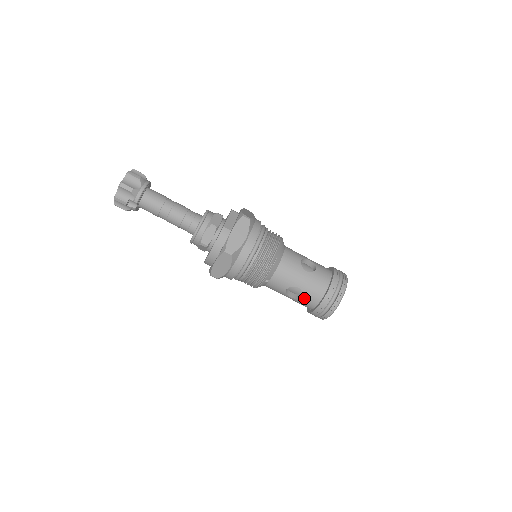
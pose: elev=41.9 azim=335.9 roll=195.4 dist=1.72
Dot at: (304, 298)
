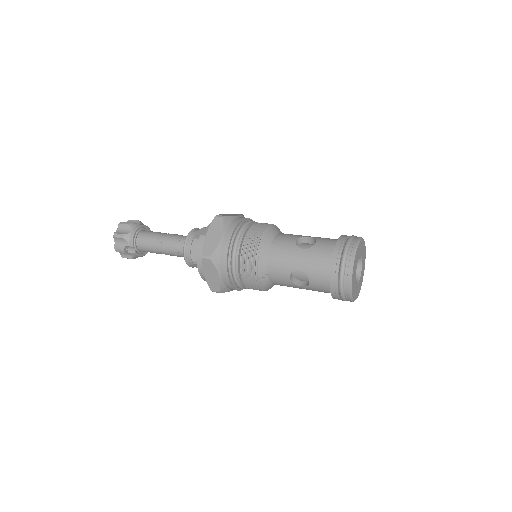
Dot at: (313, 281)
